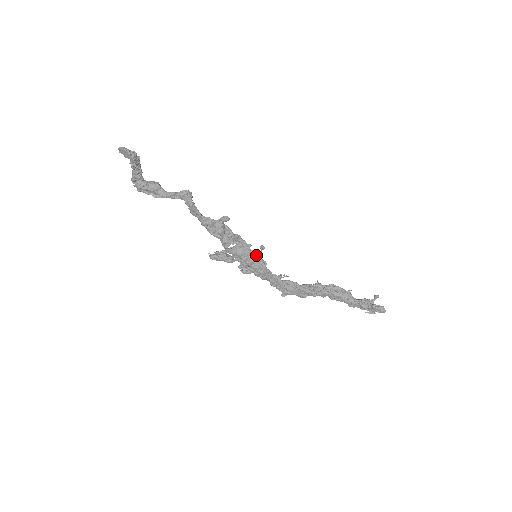
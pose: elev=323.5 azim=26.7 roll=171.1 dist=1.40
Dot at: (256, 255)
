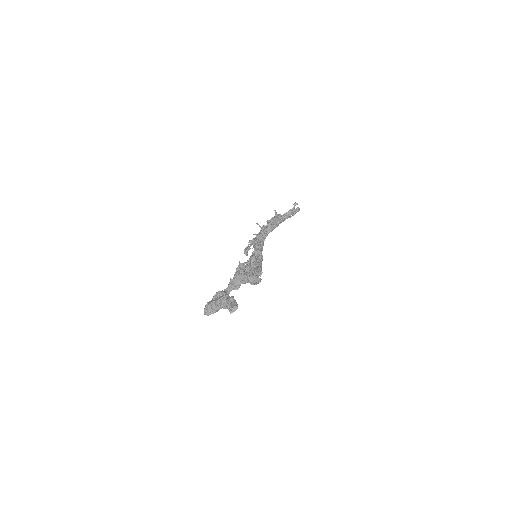
Dot at: occluded
